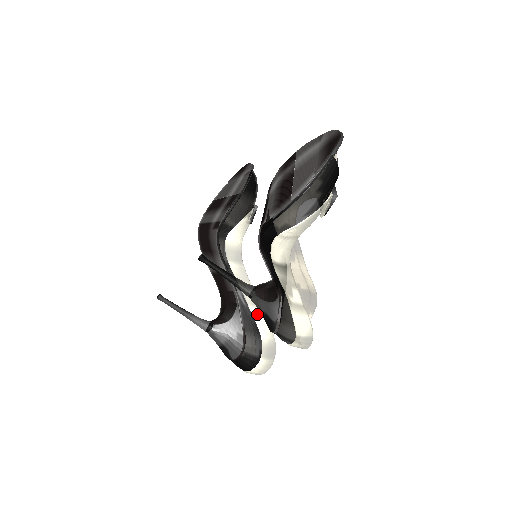
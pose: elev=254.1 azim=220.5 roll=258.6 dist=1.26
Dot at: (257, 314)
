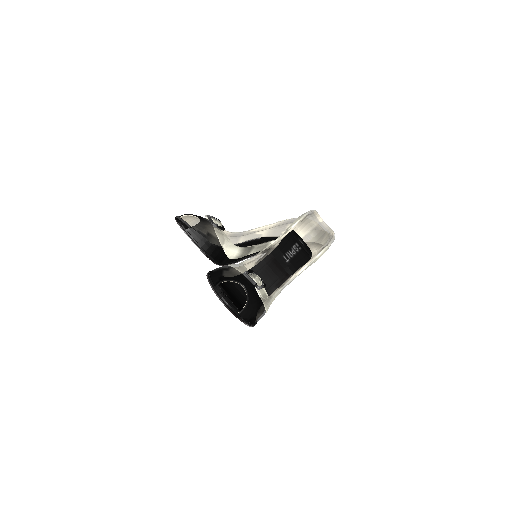
Dot at: occluded
